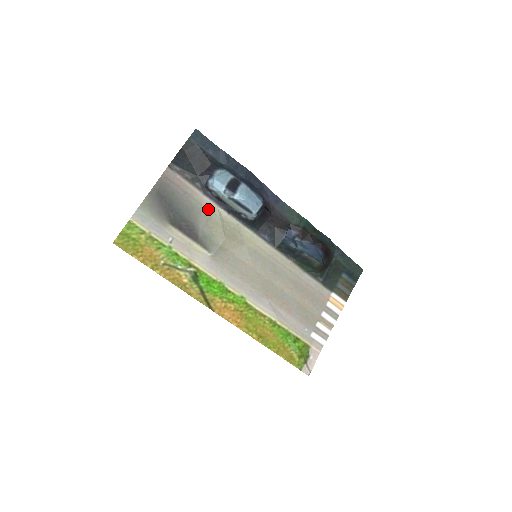
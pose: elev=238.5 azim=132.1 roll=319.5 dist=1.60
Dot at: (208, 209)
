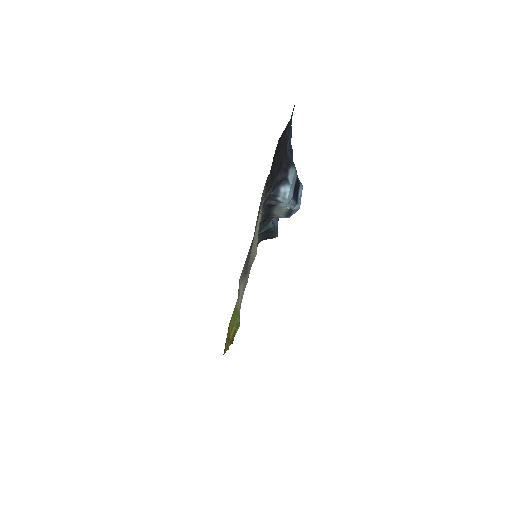
Dot at: (257, 222)
